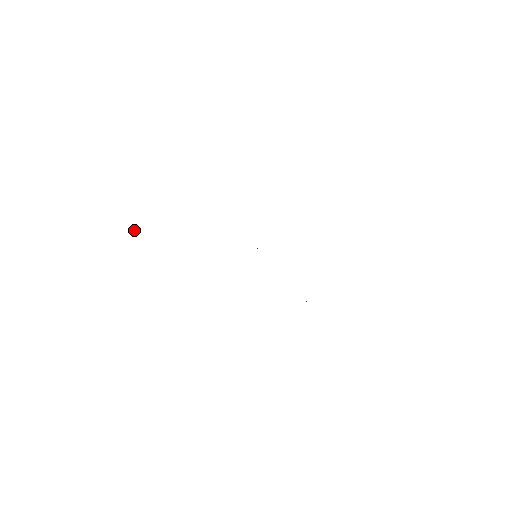
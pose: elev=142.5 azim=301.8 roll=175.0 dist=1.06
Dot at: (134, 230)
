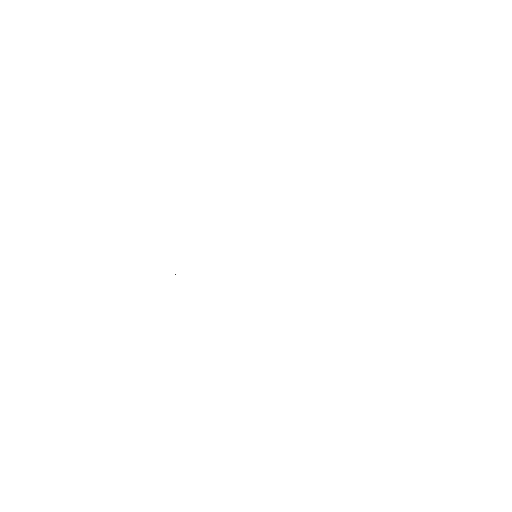
Dot at: occluded
